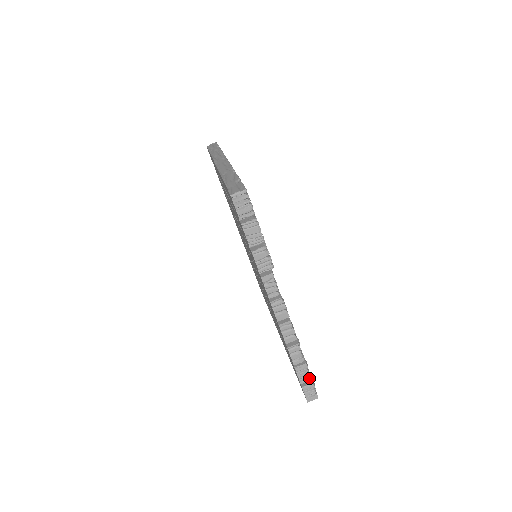
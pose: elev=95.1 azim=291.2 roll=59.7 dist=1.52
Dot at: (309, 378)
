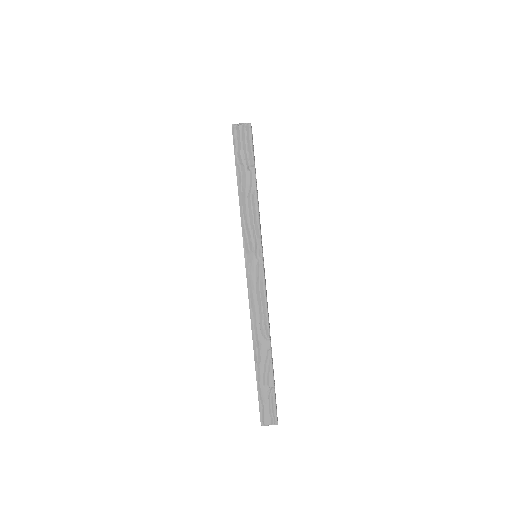
Dot at: occluded
